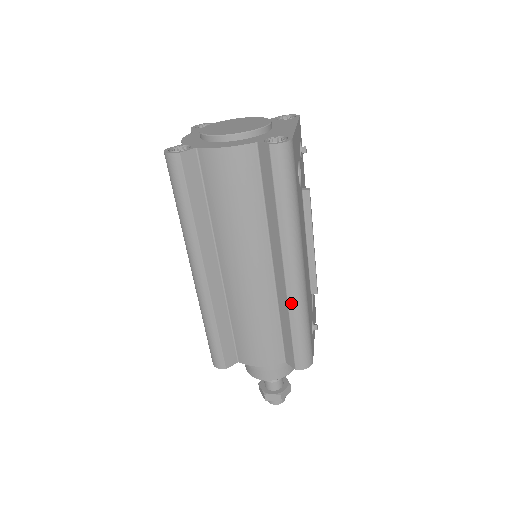
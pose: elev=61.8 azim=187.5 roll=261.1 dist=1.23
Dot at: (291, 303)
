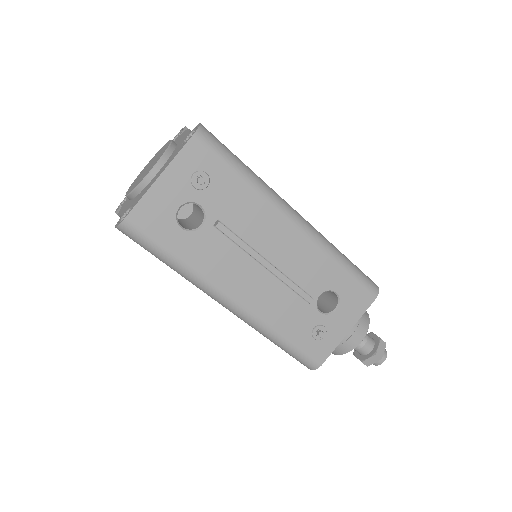
Dot at: occluded
